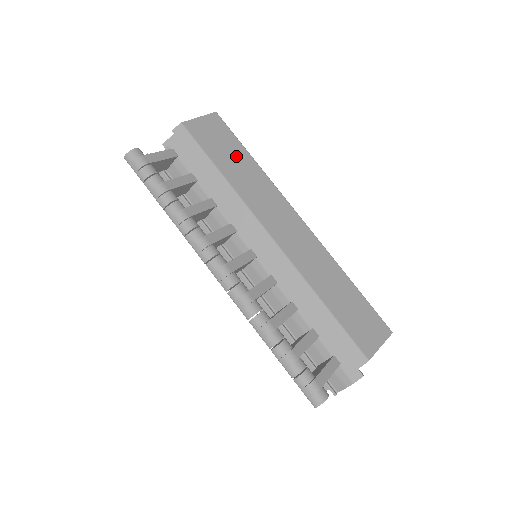
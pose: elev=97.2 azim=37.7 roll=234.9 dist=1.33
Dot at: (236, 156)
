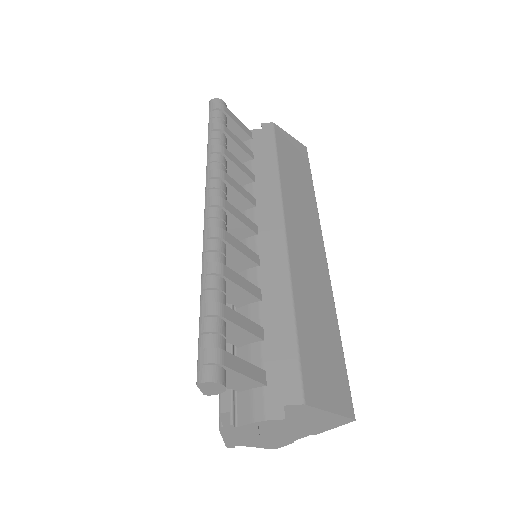
Dot at: (300, 173)
